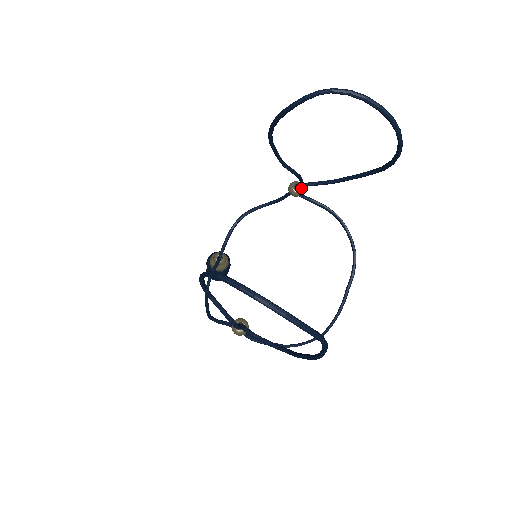
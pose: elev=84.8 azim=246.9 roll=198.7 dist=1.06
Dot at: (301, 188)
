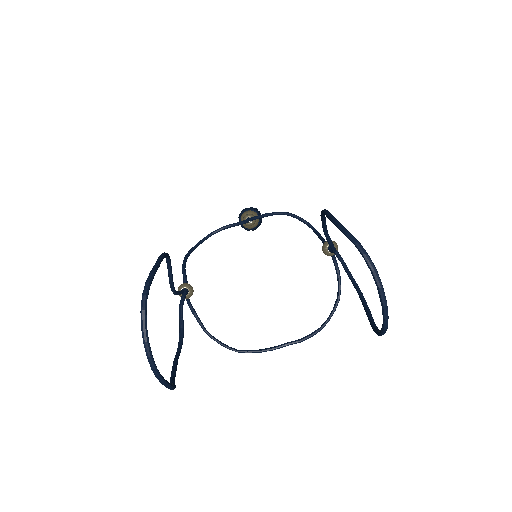
Dot at: occluded
